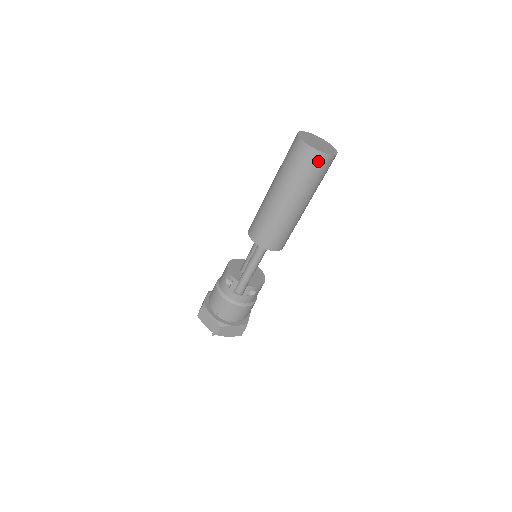
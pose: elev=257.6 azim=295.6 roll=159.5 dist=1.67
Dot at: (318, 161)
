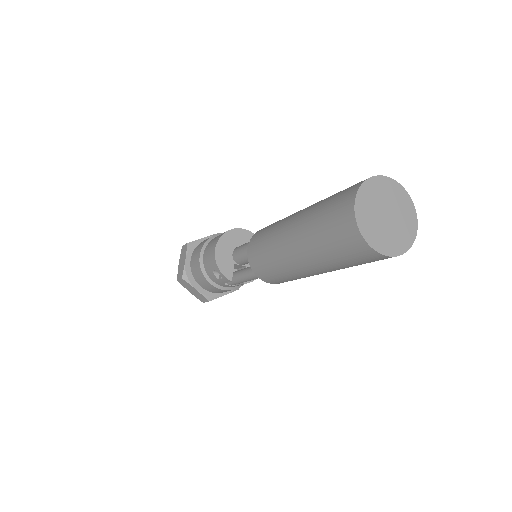
Dot at: (382, 259)
